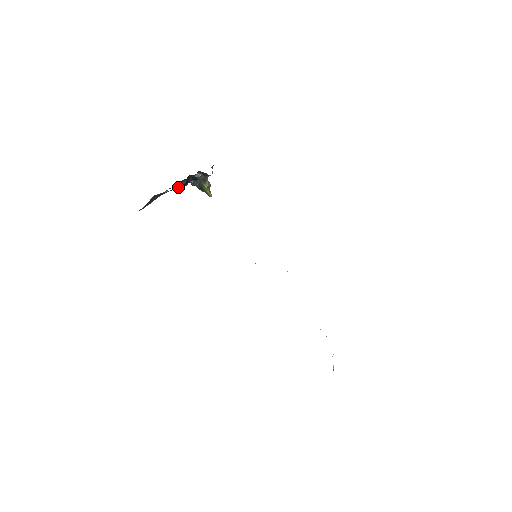
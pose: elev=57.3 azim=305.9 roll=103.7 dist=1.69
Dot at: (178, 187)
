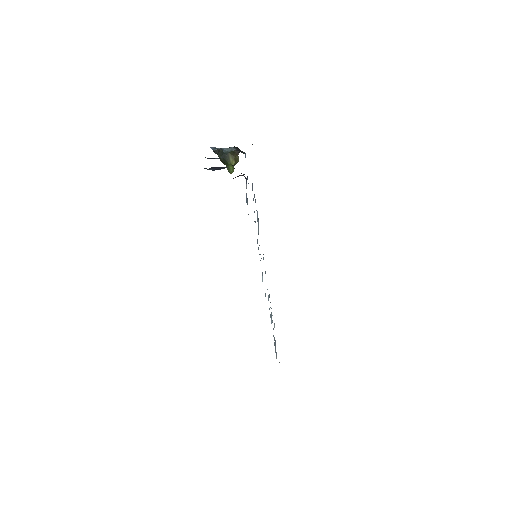
Dot at: occluded
